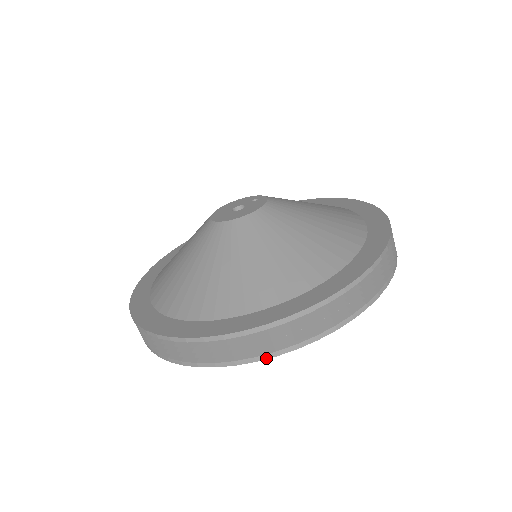
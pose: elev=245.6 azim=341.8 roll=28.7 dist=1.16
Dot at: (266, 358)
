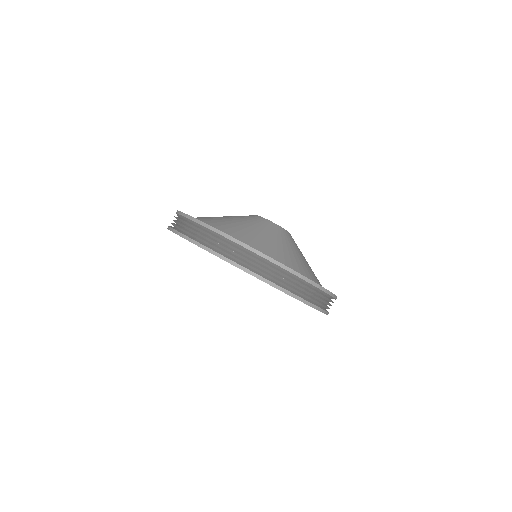
Dot at: (305, 303)
